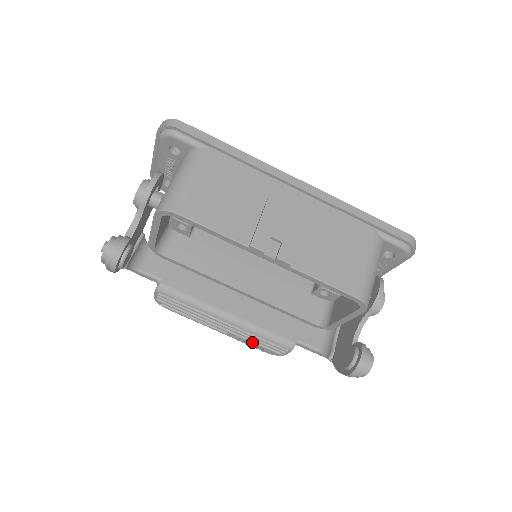
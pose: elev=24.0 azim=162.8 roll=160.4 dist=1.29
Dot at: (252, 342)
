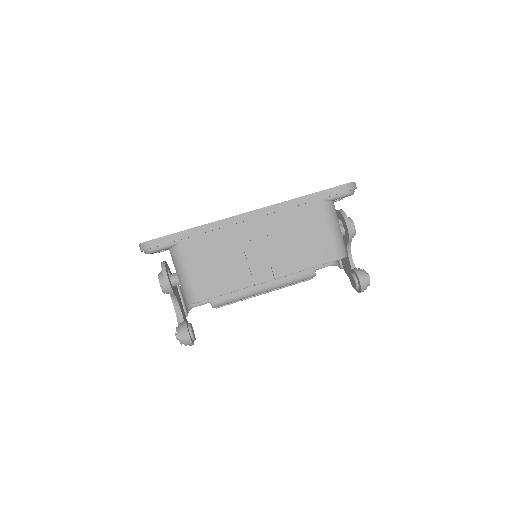
Dot at: occluded
